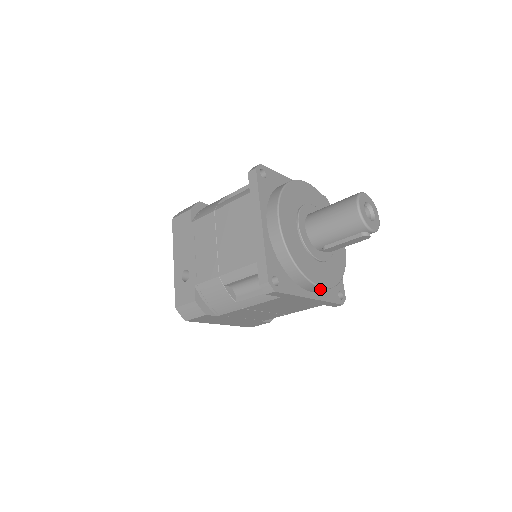
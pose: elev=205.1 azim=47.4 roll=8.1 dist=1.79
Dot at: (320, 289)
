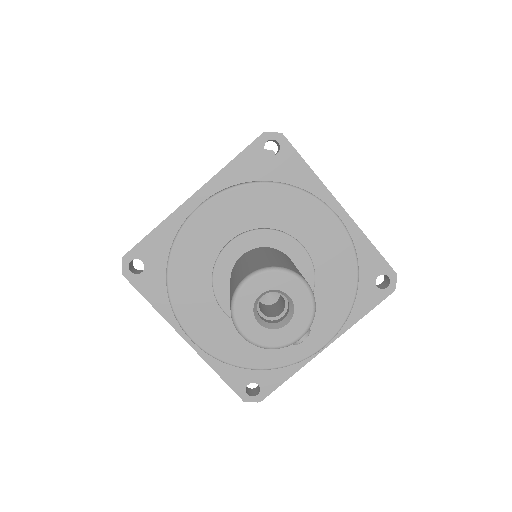
Dot at: (324, 344)
